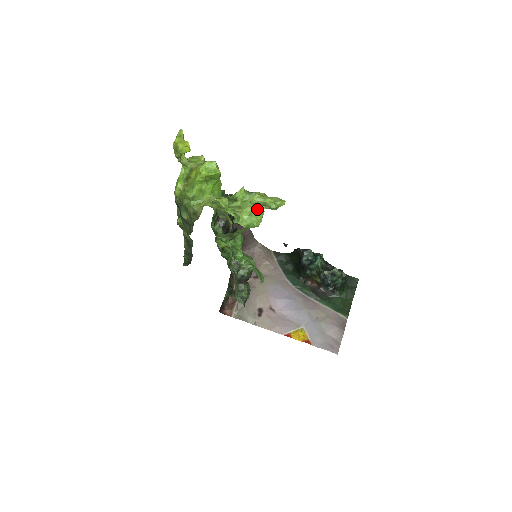
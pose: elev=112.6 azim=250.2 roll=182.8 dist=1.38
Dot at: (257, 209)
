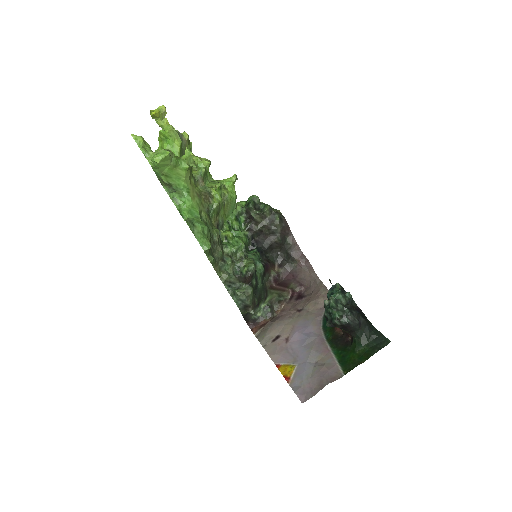
Dot at: (164, 151)
